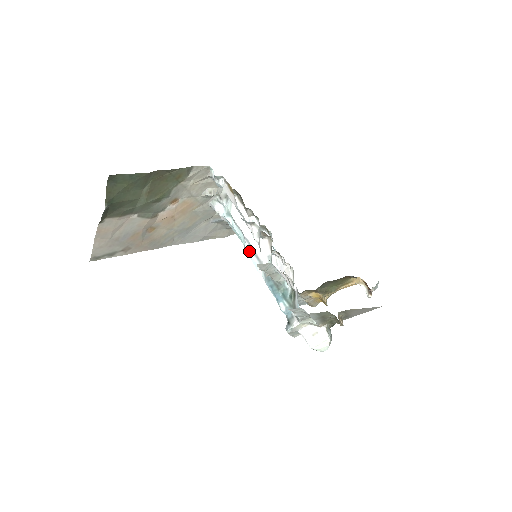
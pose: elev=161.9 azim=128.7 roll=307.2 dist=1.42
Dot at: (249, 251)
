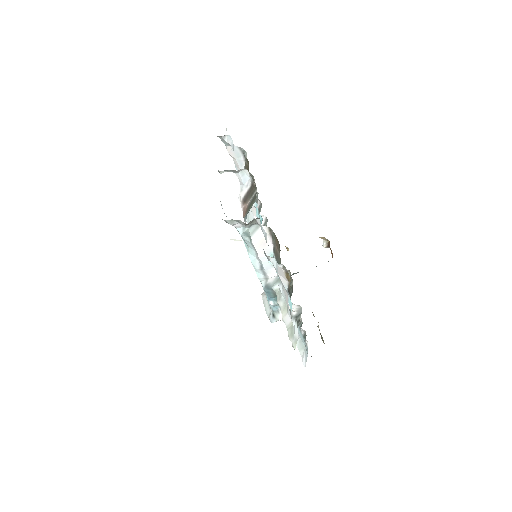
Dot at: (257, 266)
